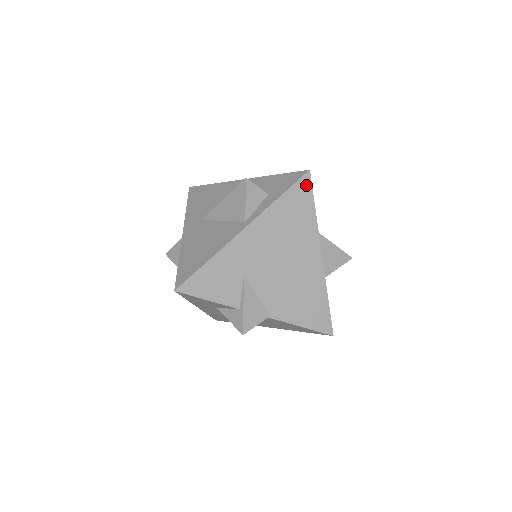
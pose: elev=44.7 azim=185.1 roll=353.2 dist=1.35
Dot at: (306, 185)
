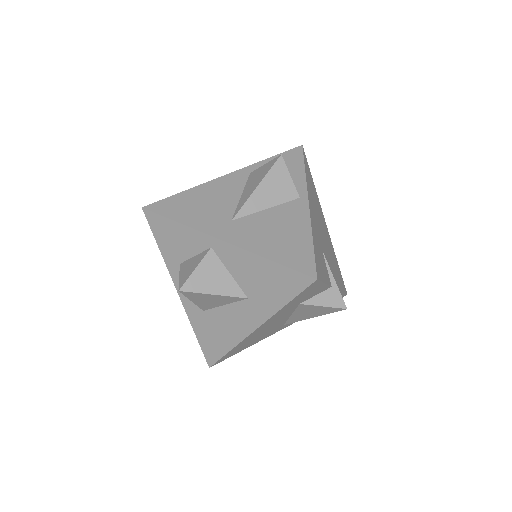
Dot at: (306, 159)
